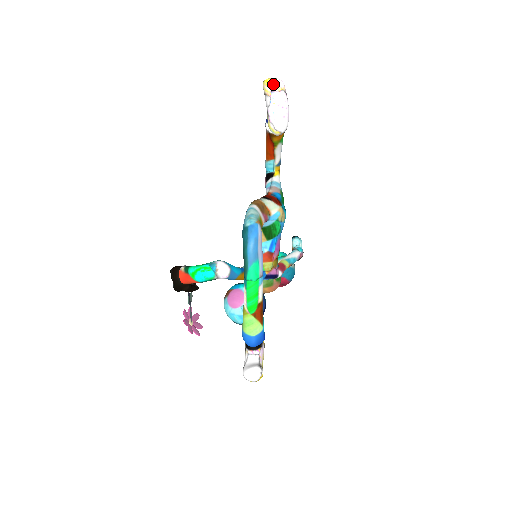
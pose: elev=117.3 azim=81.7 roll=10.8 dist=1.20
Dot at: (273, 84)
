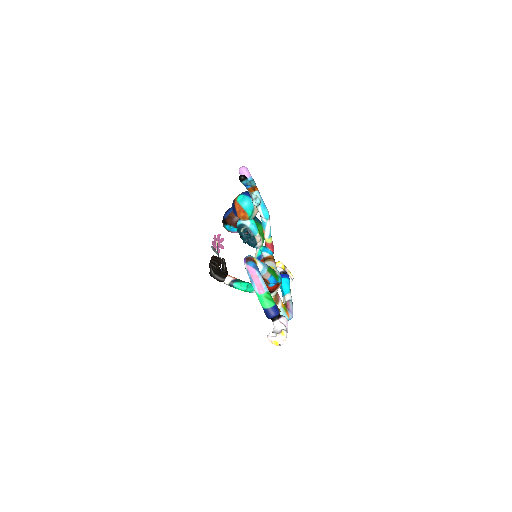
Dot at: (281, 344)
